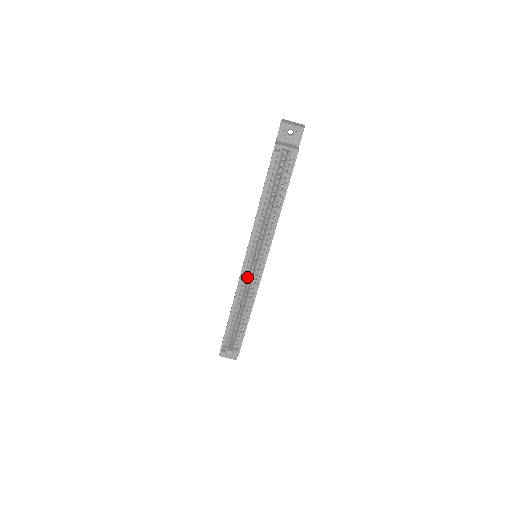
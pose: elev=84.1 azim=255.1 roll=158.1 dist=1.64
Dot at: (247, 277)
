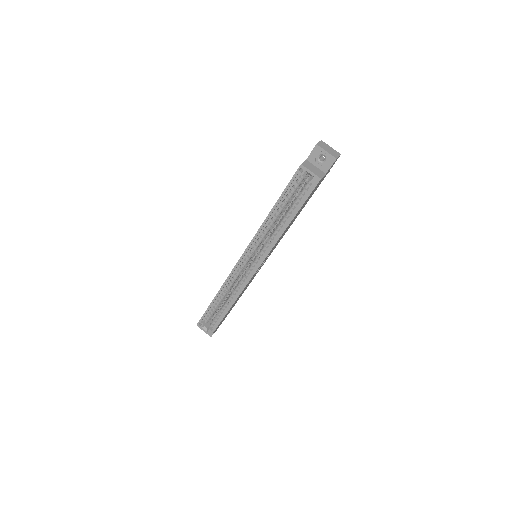
Dot at: (240, 272)
